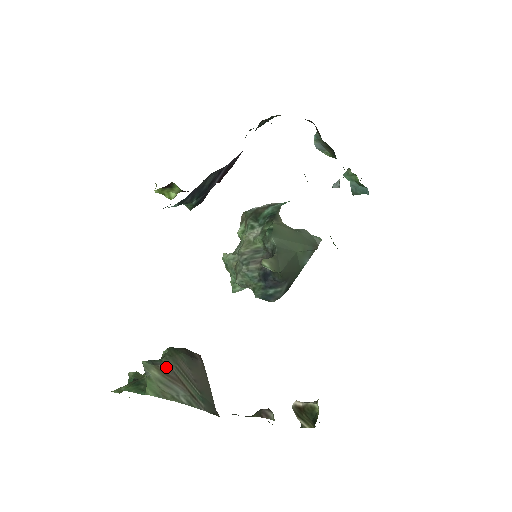
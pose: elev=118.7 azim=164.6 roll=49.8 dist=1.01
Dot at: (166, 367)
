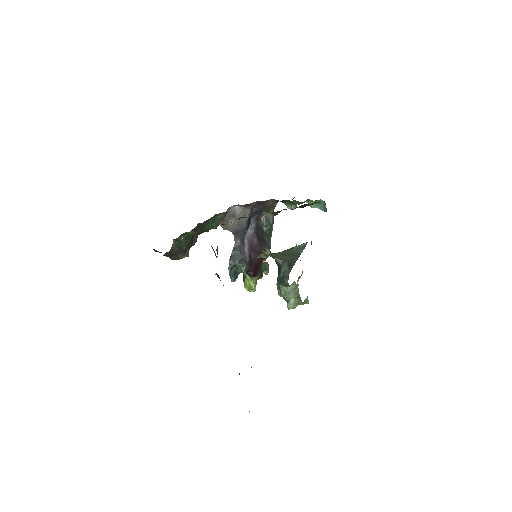
Dot at: occluded
